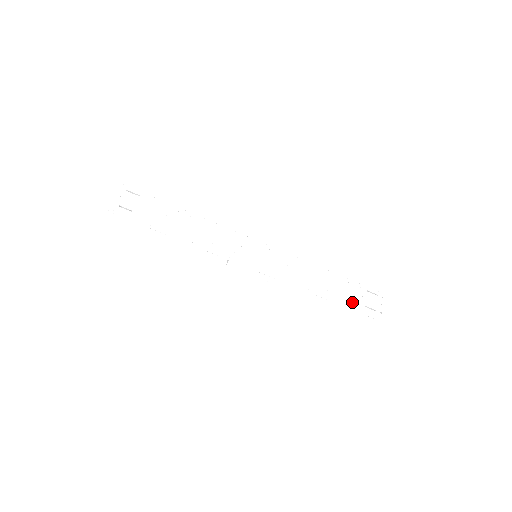
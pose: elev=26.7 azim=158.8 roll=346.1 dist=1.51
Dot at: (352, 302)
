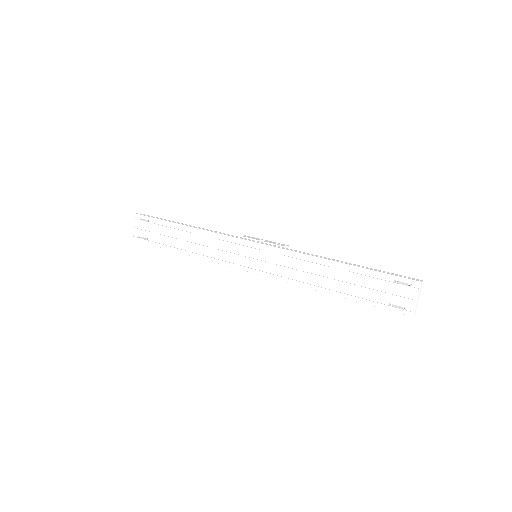
Dot at: (367, 300)
